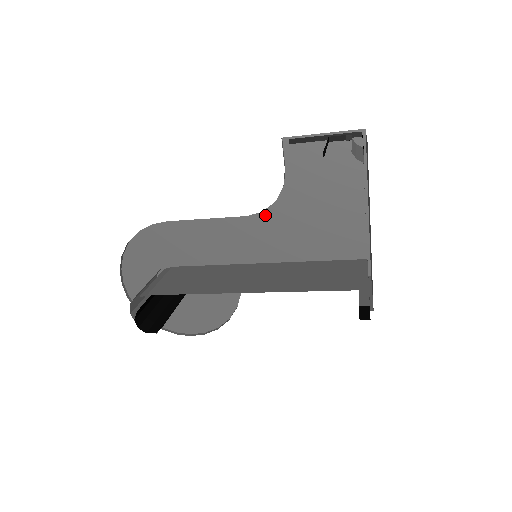
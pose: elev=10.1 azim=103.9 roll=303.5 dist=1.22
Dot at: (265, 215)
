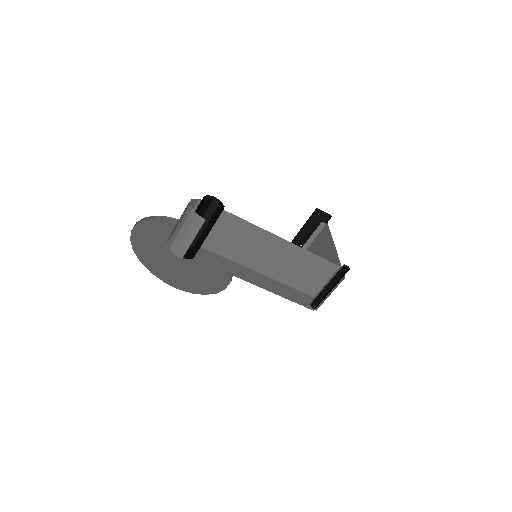
Dot at: occluded
